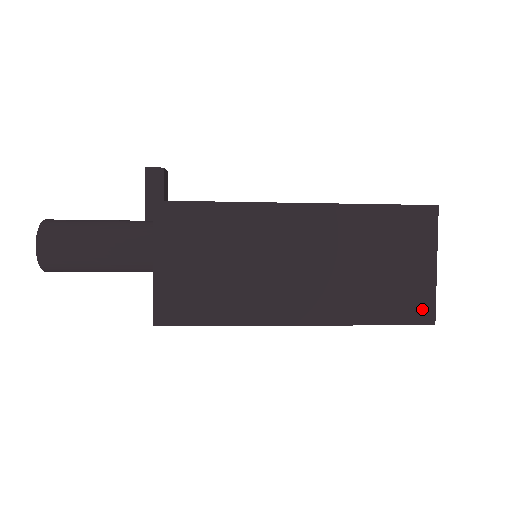
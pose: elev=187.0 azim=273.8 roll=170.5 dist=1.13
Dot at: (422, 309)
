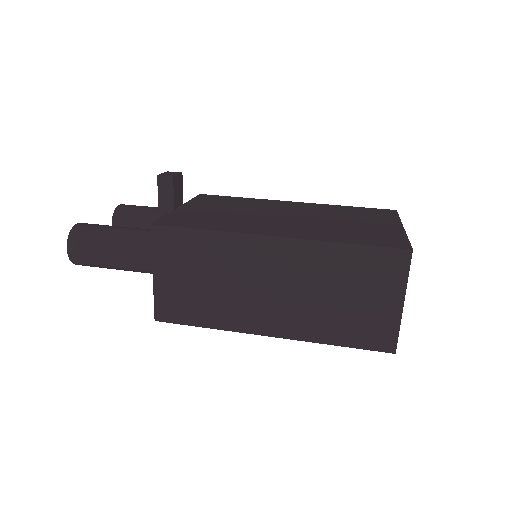
Dot at: (384, 339)
